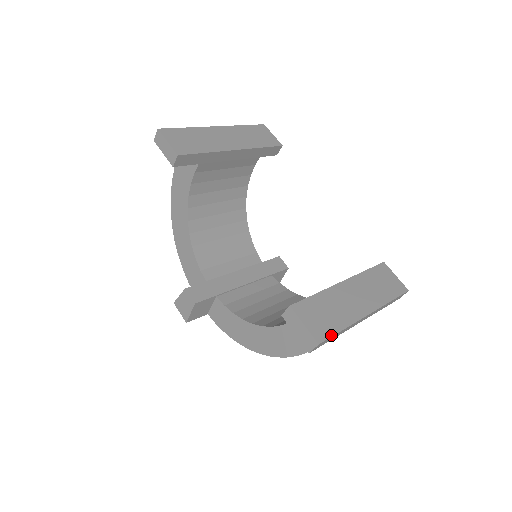
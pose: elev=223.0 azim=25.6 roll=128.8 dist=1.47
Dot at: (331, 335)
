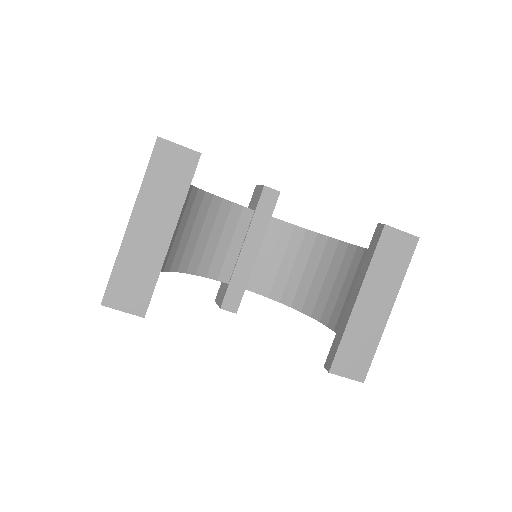
Dot at: (369, 366)
